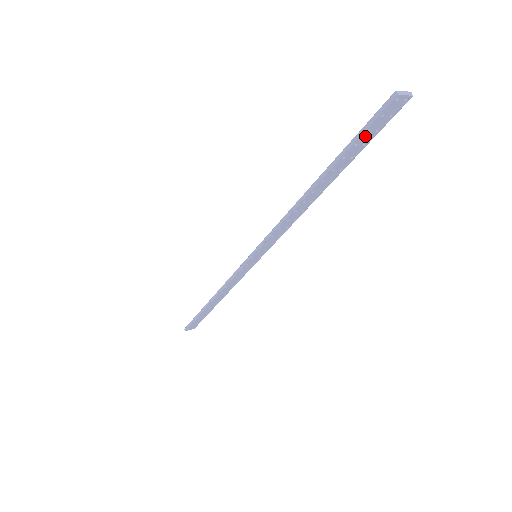
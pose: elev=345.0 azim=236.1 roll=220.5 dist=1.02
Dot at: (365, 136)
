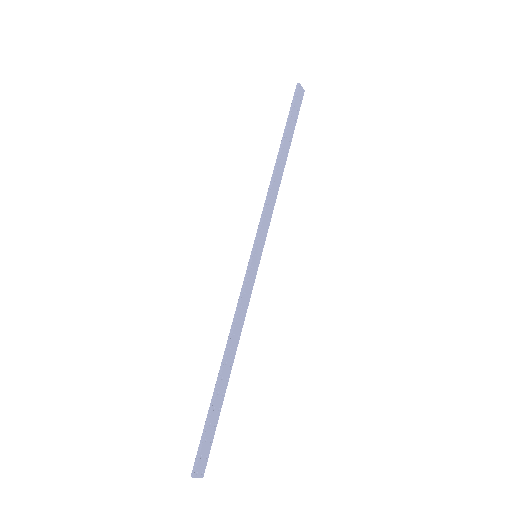
Dot at: (294, 112)
